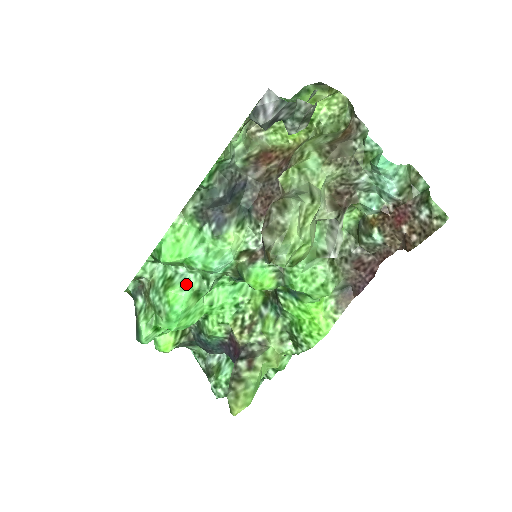
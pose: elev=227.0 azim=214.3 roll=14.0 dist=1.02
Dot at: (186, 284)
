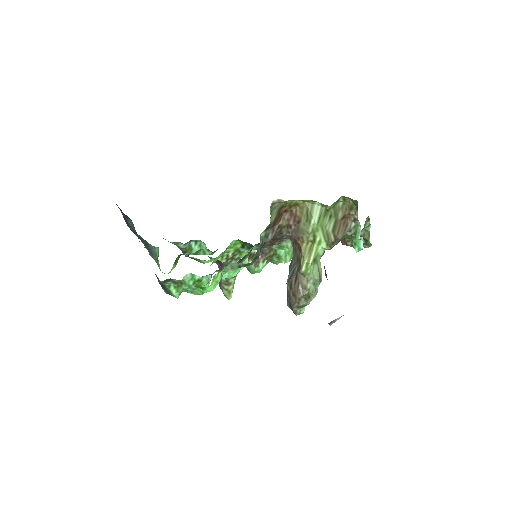
Dot at: (210, 280)
